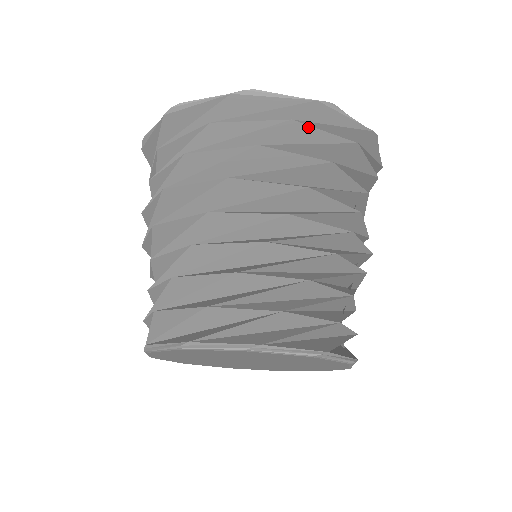
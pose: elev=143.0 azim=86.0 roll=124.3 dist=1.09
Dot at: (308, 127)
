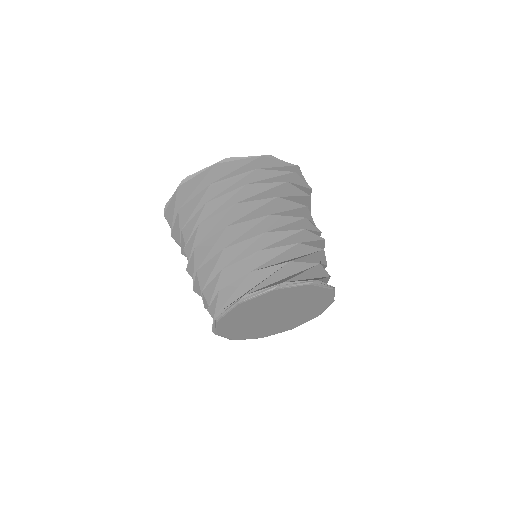
Dot at: (299, 177)
